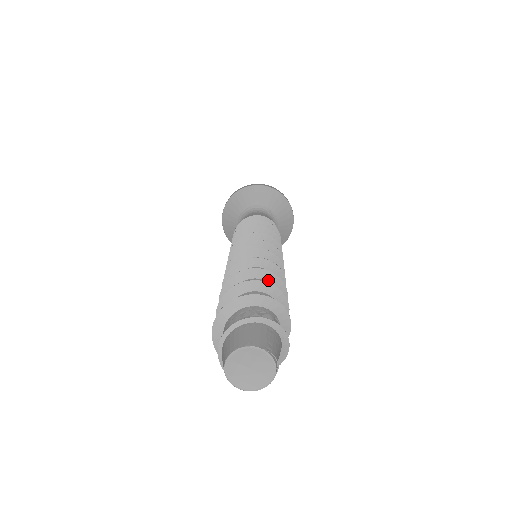
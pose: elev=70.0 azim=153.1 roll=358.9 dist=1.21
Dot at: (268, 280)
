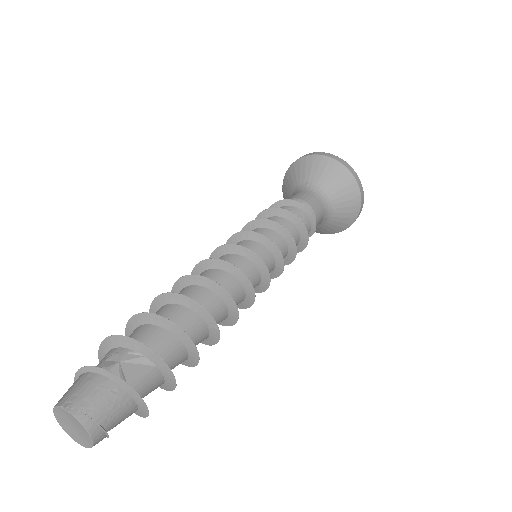
Dot at: (171, 302)
